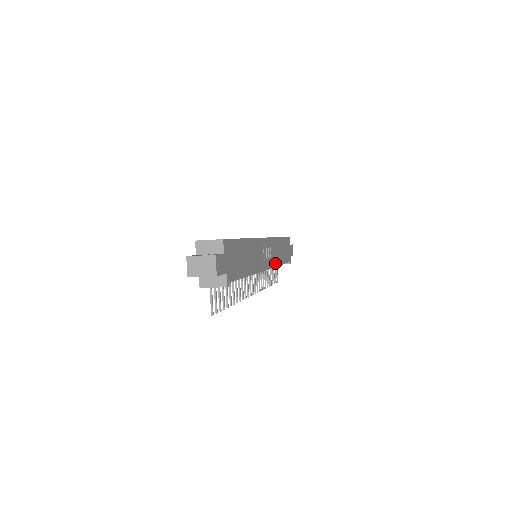
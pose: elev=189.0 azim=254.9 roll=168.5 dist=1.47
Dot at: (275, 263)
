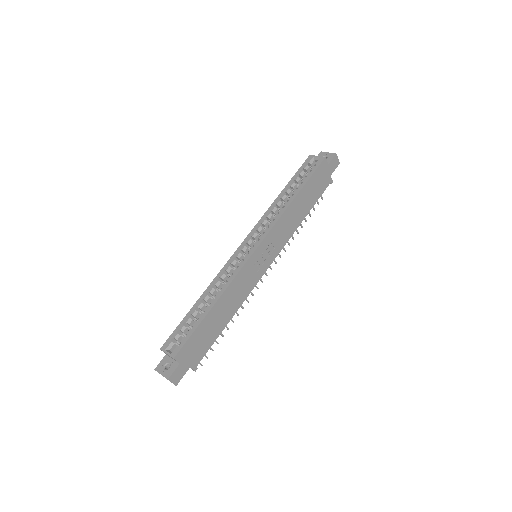
Dot at: (287, 238)
